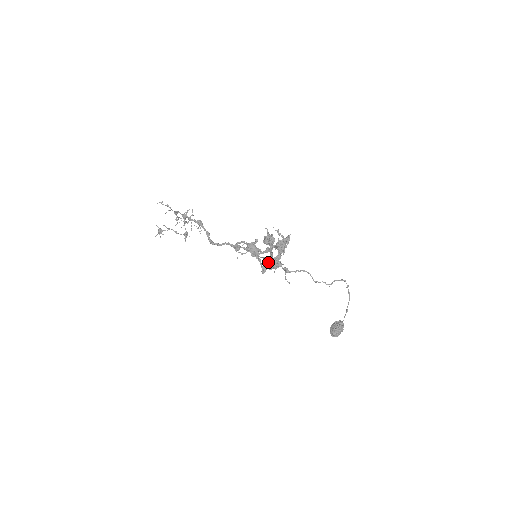
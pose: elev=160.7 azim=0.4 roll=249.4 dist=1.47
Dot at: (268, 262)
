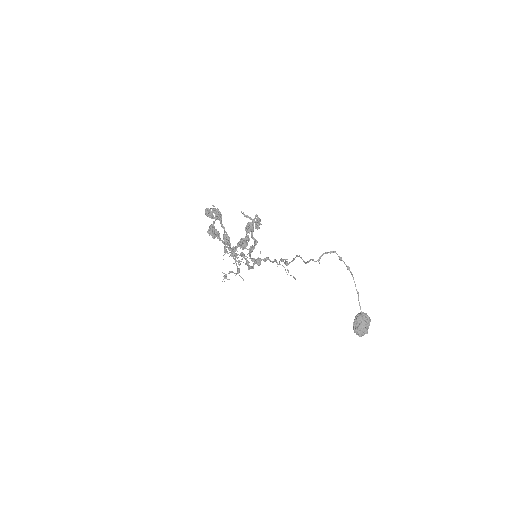
Dot at: (223, 238)
